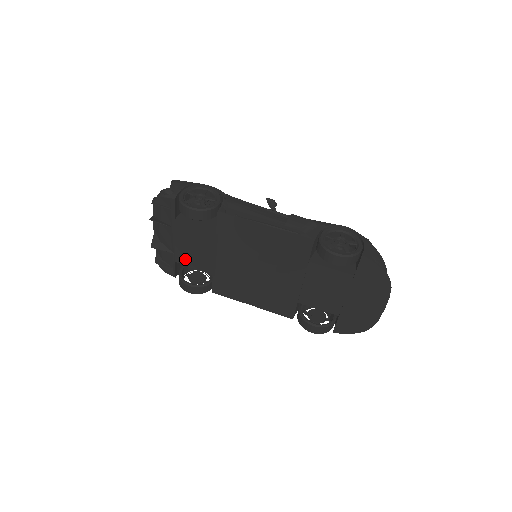
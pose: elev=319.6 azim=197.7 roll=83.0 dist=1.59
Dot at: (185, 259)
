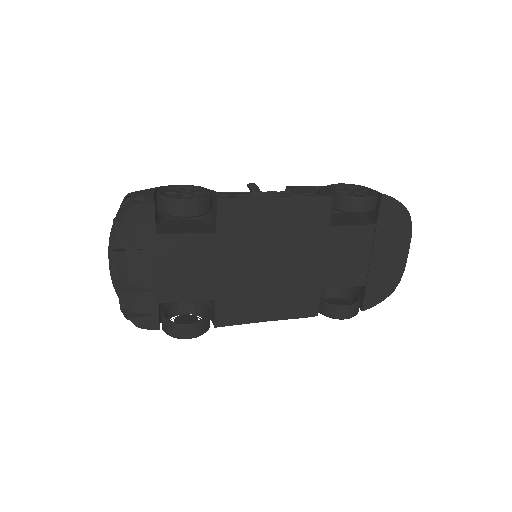
Dot at: (173, 292)
